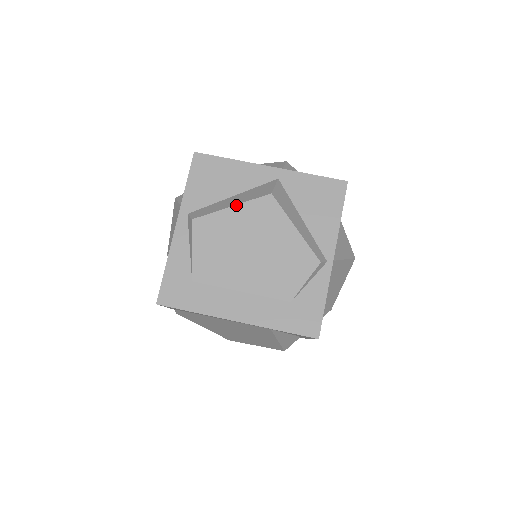
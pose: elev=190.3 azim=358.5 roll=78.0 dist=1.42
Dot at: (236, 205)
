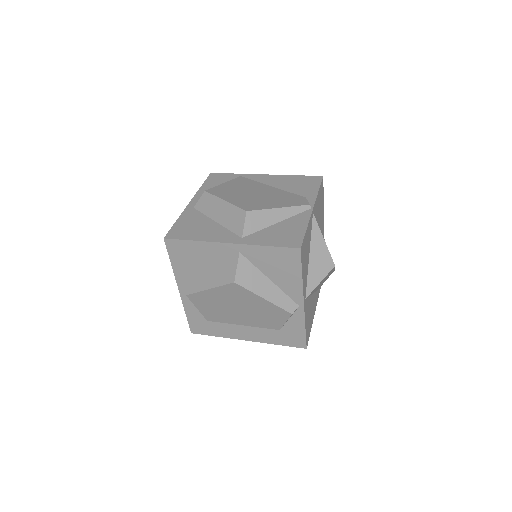
Dot at: (212, 288)
